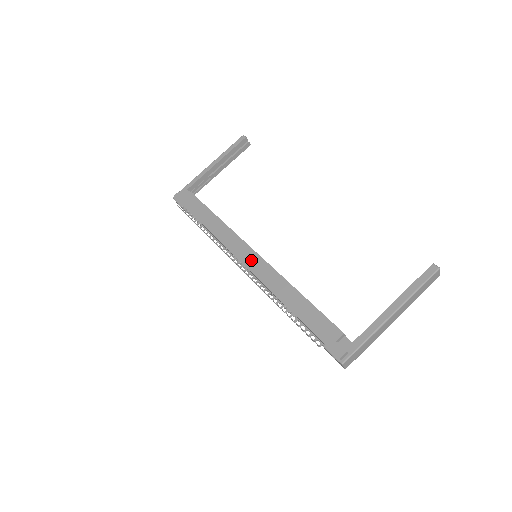
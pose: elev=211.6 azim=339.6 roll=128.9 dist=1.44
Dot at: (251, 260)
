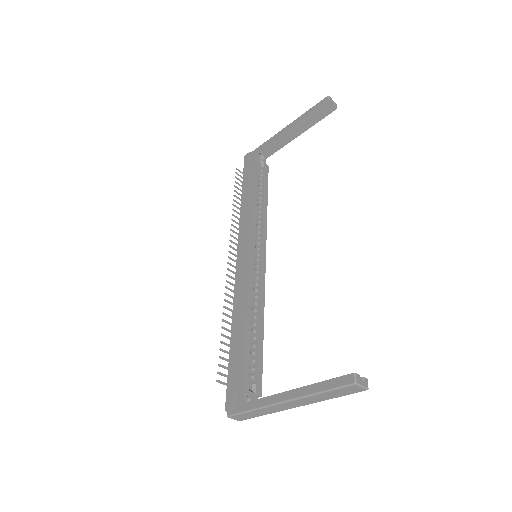
Dot at: (242, 261)
